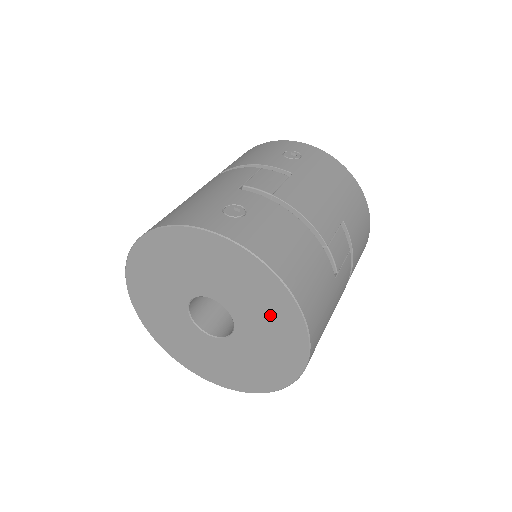
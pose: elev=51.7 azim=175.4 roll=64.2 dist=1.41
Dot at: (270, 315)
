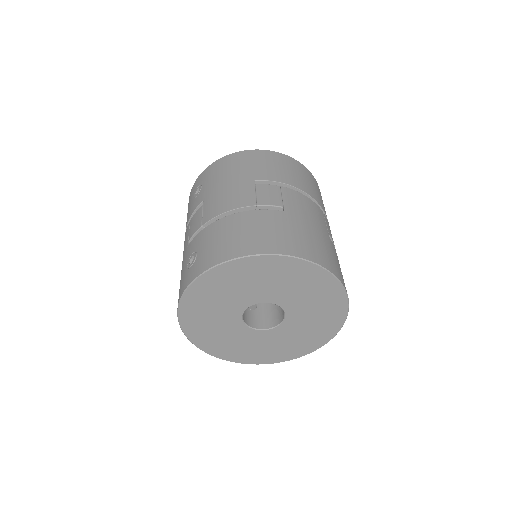
Dot at: (271, 277)
